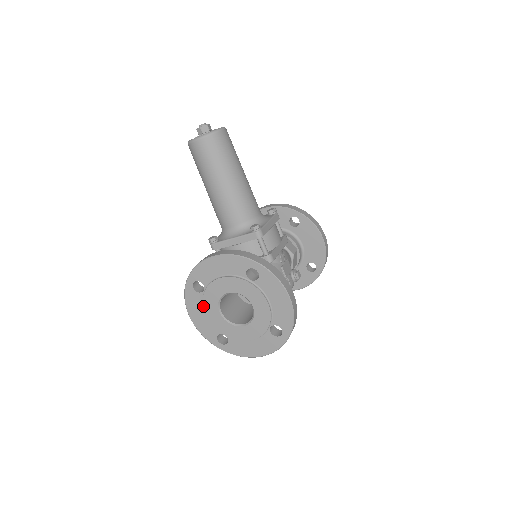
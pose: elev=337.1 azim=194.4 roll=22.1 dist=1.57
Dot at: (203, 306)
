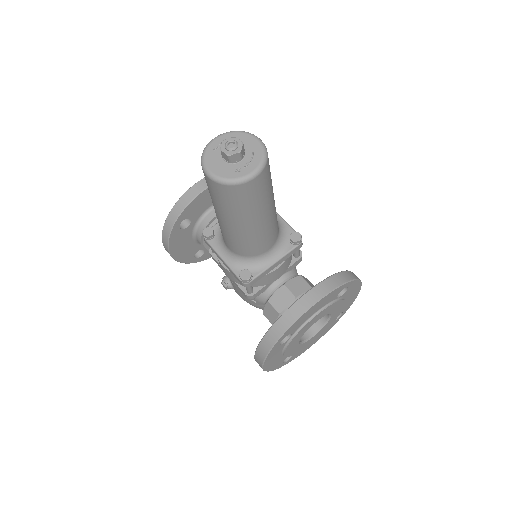
Dot at: (285, 351)
